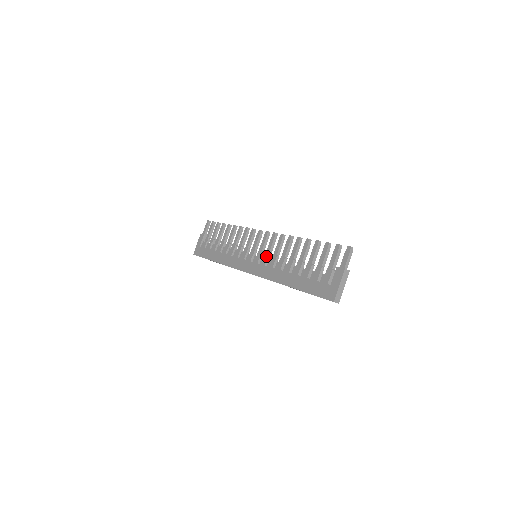
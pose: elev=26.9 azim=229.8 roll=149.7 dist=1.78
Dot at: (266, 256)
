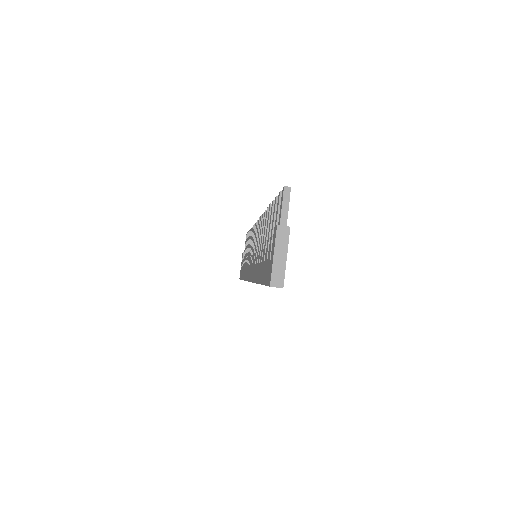
Dot at: (256, 251)
